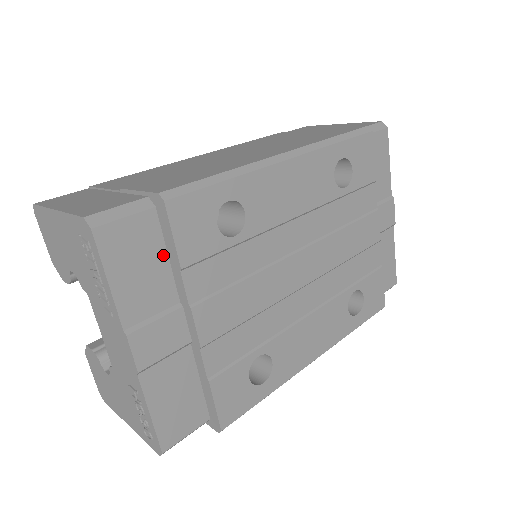
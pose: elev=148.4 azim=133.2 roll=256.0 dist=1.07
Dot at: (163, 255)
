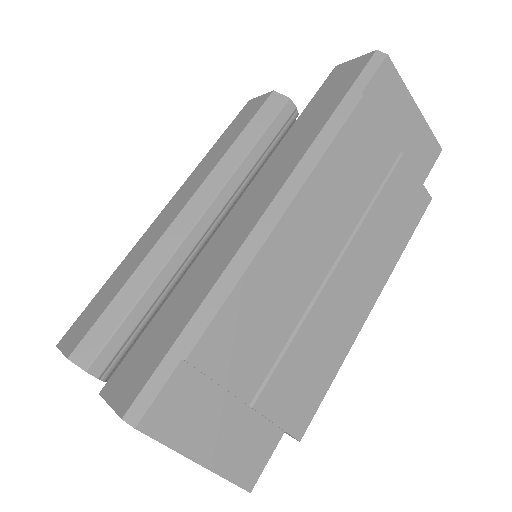
Dot at: occluded
